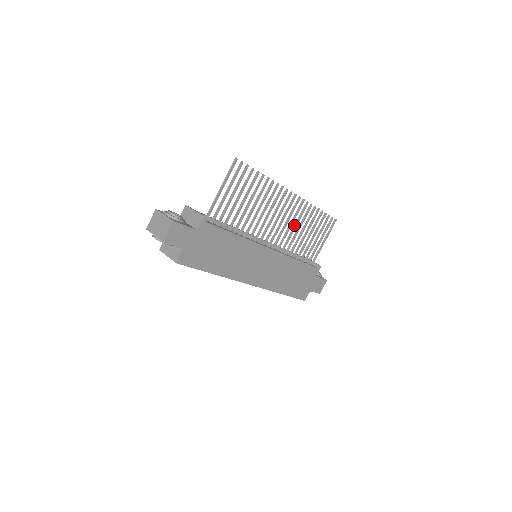
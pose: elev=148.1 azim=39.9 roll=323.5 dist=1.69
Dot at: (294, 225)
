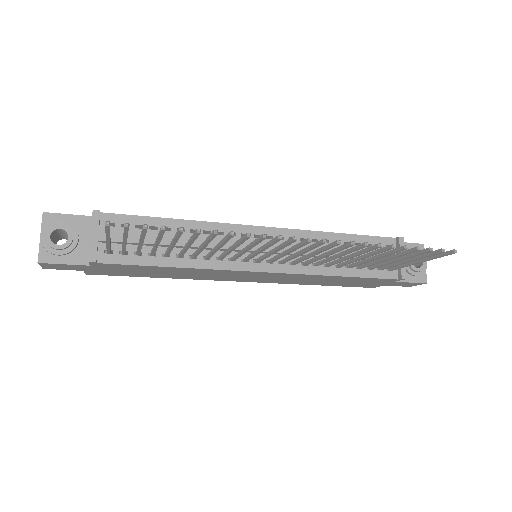
Dot at: (325, 252)
